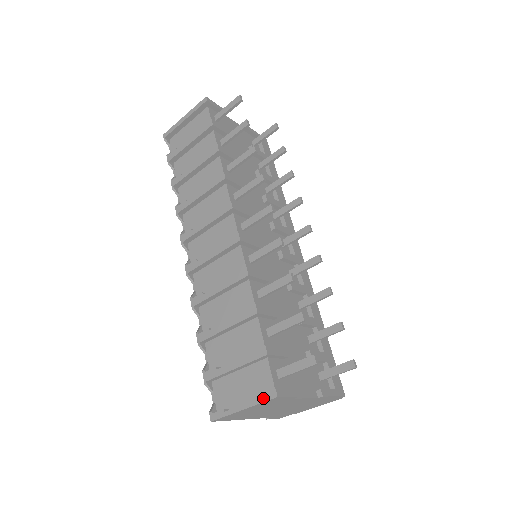
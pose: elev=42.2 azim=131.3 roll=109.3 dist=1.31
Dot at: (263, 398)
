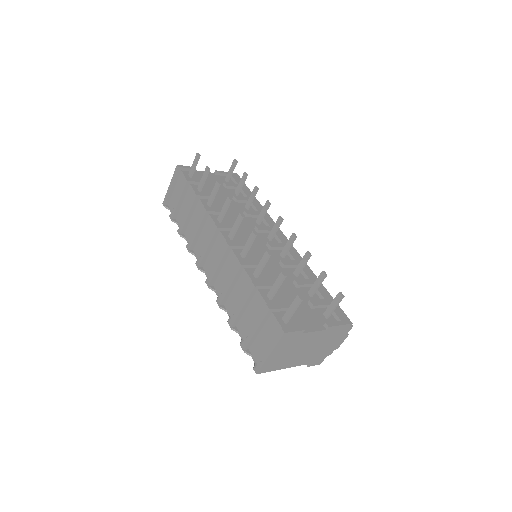
Dot at: (277, 339)
